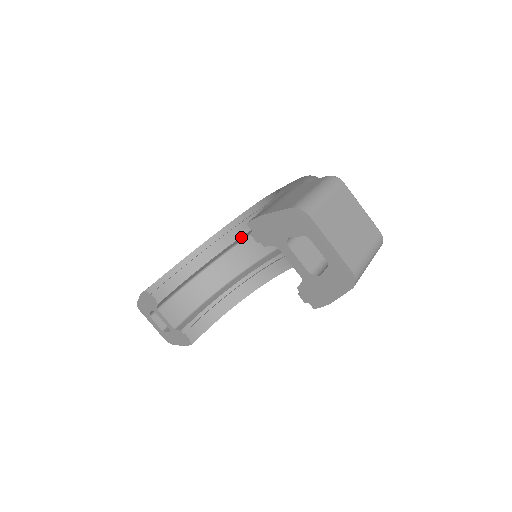
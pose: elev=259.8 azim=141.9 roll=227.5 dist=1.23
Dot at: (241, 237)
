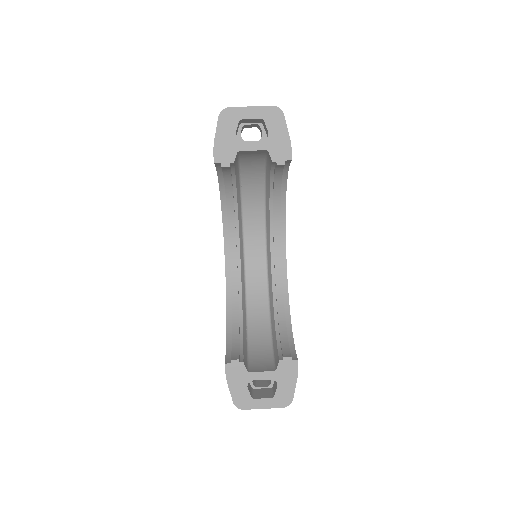
Dot at: (242, 286)
